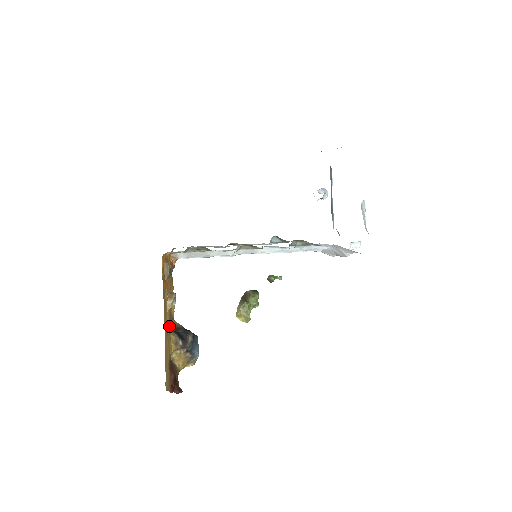
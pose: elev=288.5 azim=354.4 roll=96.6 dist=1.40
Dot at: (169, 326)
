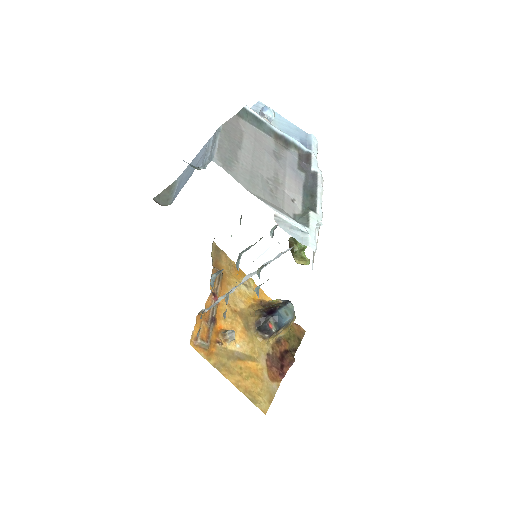
Dot at: (249, 334)
